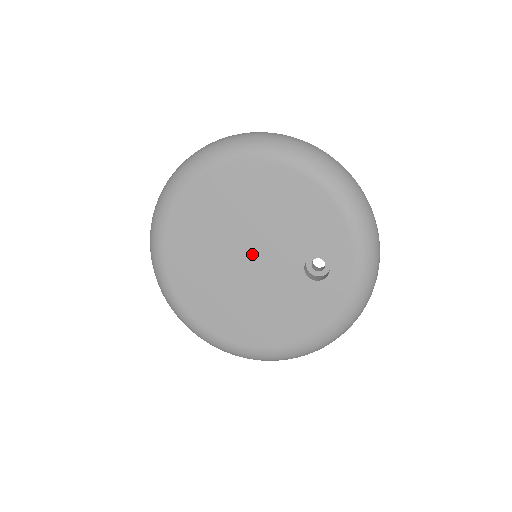
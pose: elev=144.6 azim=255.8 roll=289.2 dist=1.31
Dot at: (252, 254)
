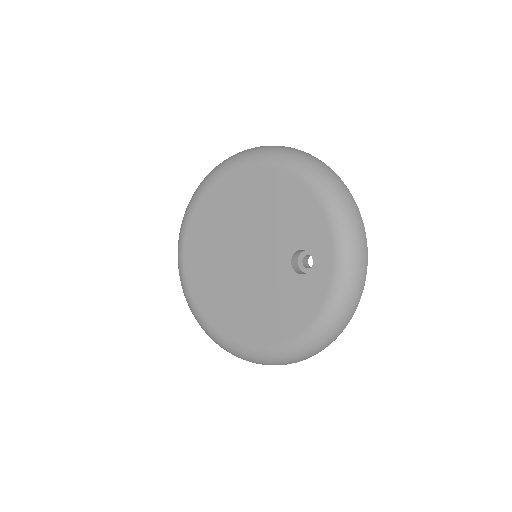
Dot at: (249, 251)
